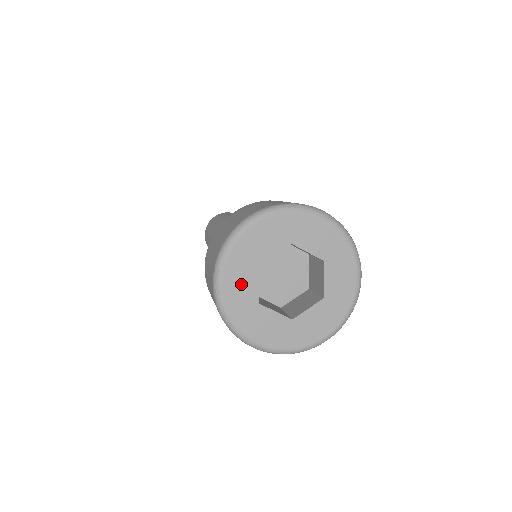
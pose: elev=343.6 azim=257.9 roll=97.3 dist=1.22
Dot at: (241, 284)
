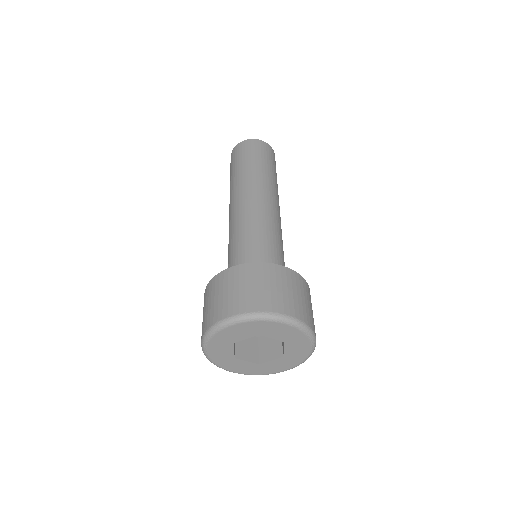
Dot at: (221, 350)
